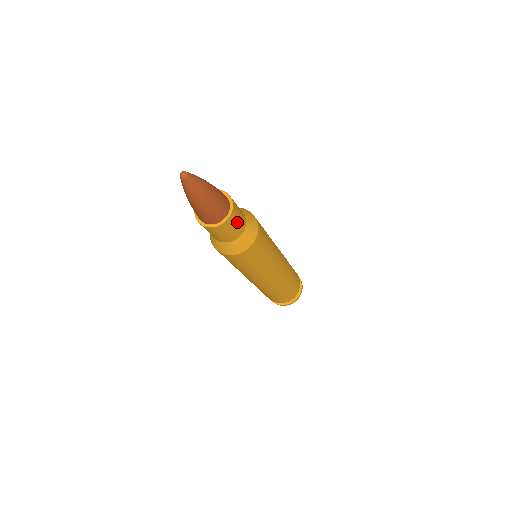
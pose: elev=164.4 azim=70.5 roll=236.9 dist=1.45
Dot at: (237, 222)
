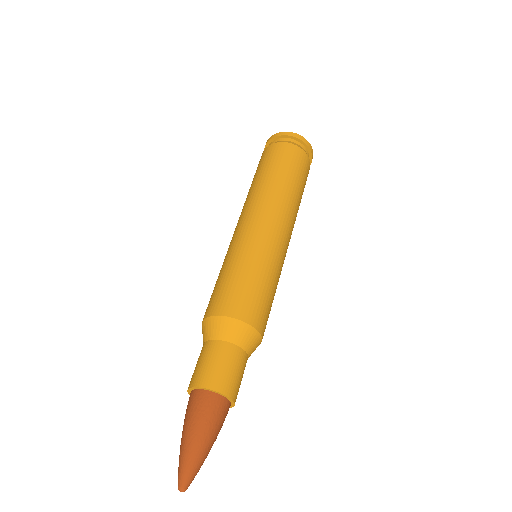
Dot at: (240, 383)
